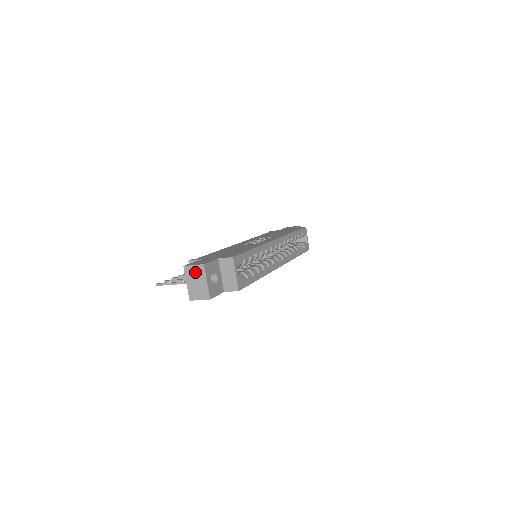
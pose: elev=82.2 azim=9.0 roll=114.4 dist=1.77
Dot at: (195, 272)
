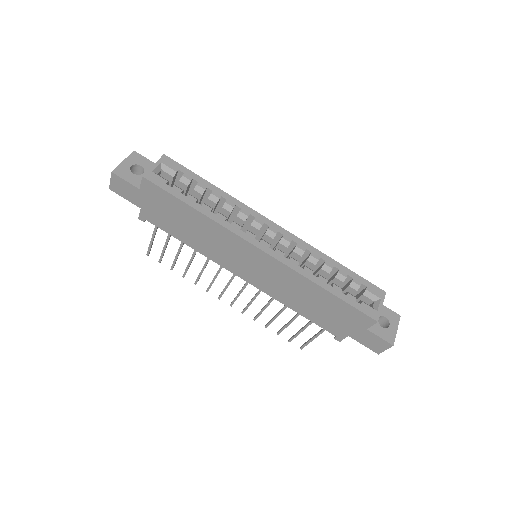
Dot at: occluded
